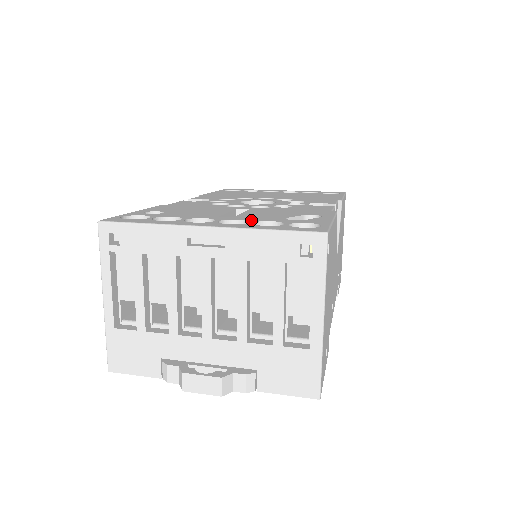
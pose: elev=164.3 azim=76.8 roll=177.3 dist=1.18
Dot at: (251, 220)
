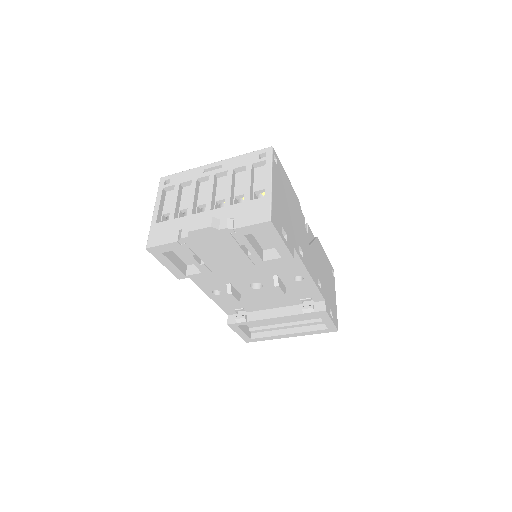
Dot at: occluded
